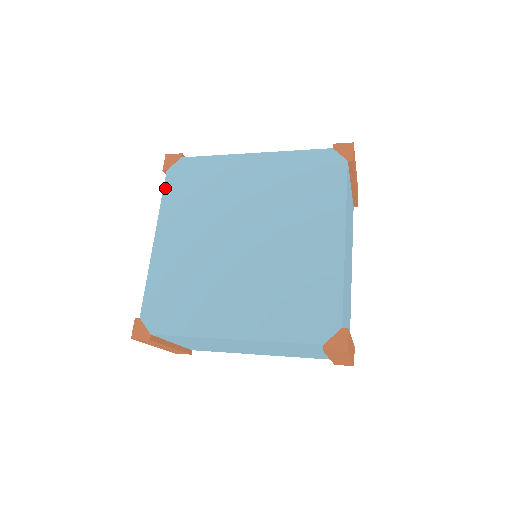
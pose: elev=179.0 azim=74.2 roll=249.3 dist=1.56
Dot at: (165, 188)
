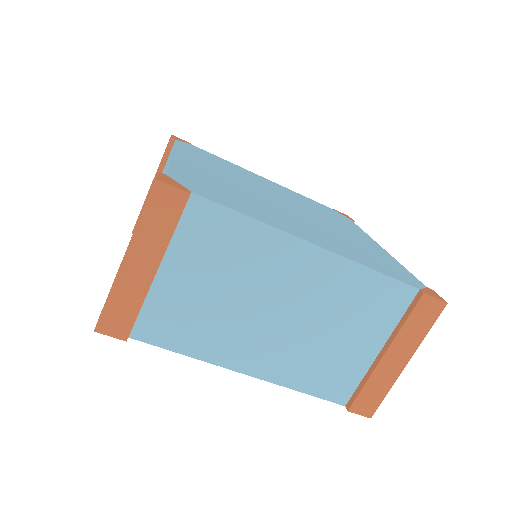
Dot at: (177, 143)
